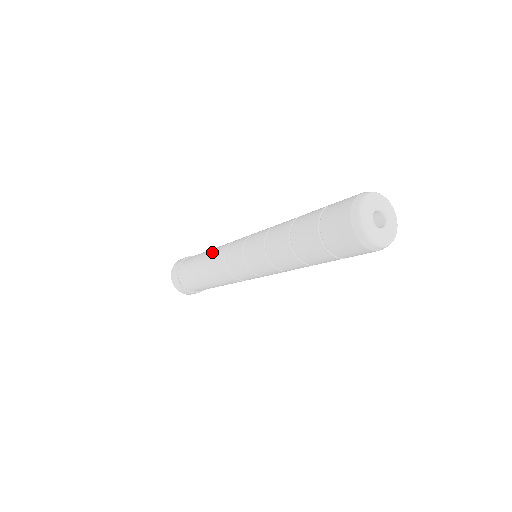
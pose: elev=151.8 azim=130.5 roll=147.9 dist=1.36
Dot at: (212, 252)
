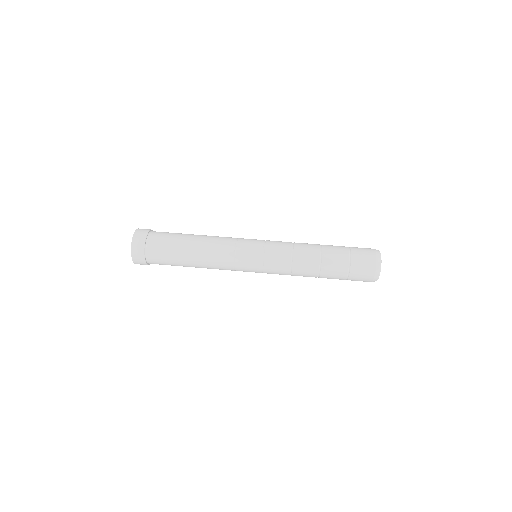
Dot at: (210, 249)
